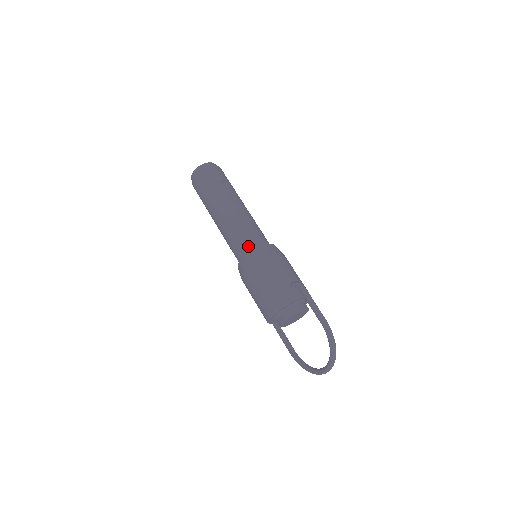
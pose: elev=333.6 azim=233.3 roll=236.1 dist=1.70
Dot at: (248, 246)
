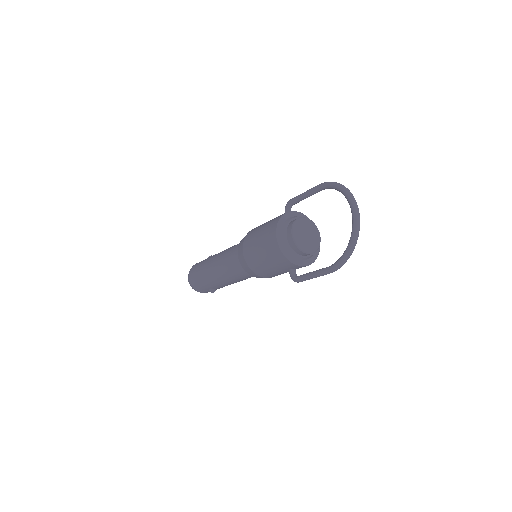
Dot at: occluded
